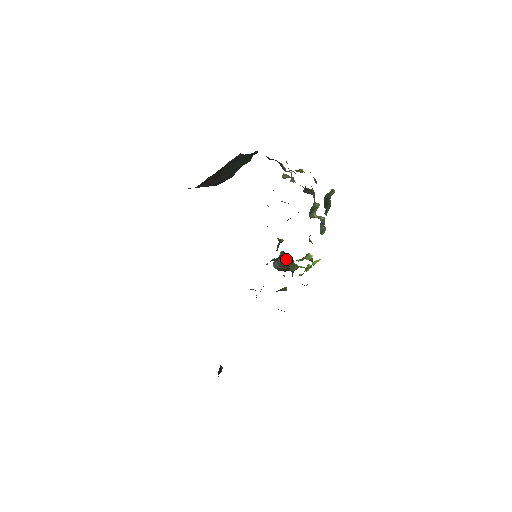
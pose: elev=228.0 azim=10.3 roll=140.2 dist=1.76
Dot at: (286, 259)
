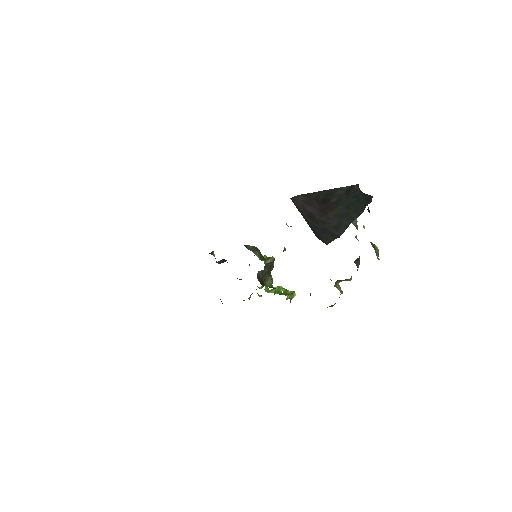
Dot at: (270, 267)
